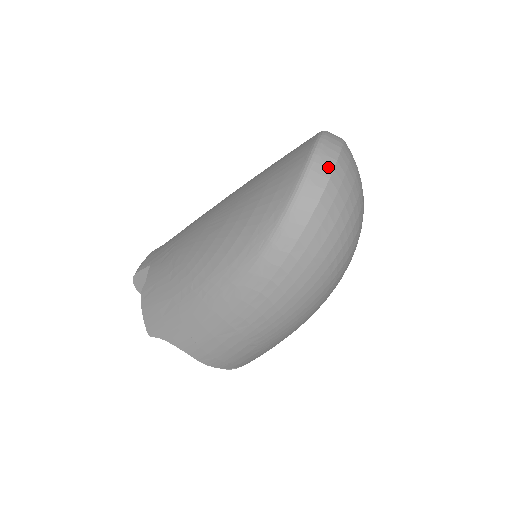
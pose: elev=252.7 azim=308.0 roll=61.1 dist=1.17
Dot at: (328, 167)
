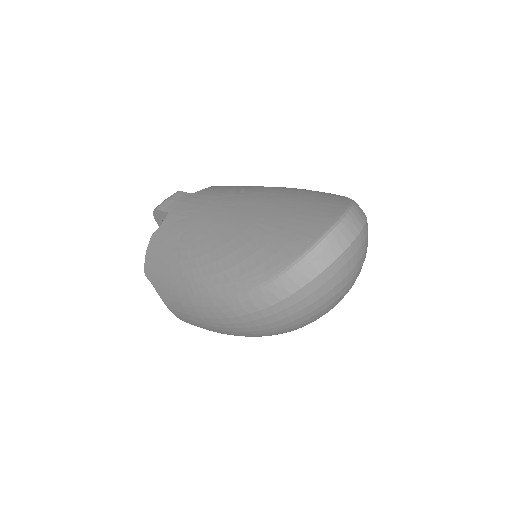
Dot at: (325, 262)
